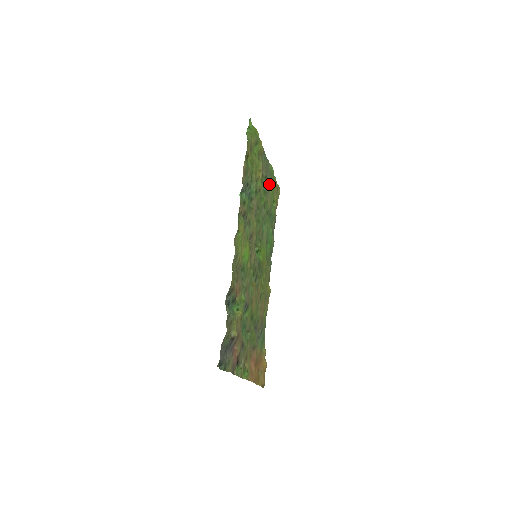
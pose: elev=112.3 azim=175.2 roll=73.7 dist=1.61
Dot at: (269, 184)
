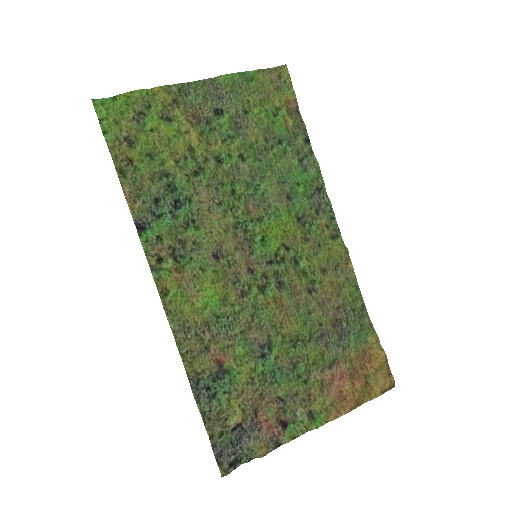
Dot at: (238, 109)
